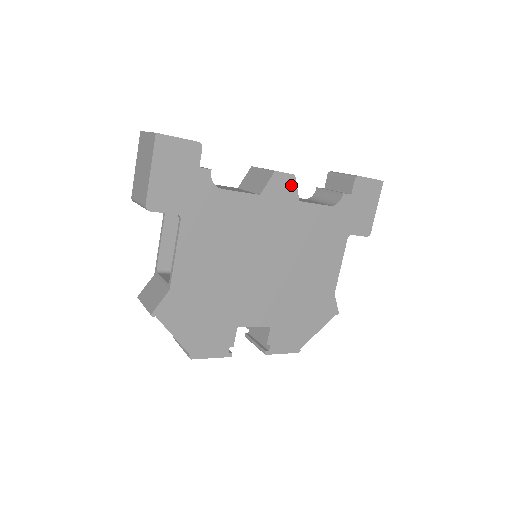
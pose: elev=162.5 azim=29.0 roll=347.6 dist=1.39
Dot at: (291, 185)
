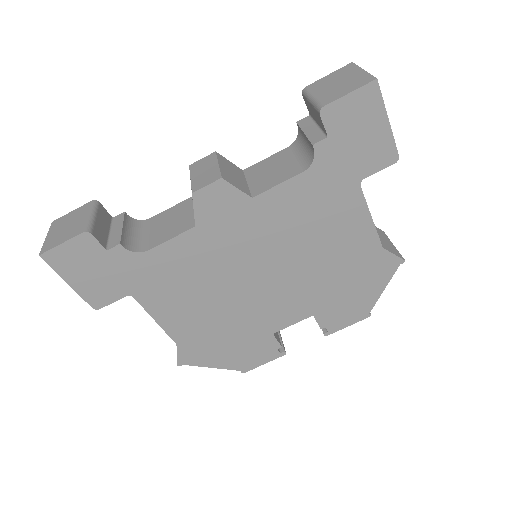
Dot at: (226, 191)
